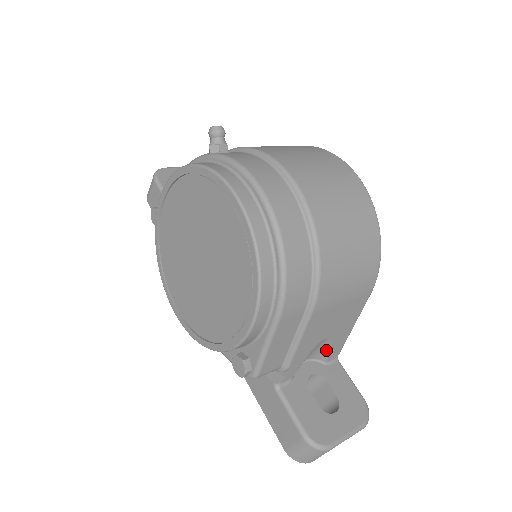
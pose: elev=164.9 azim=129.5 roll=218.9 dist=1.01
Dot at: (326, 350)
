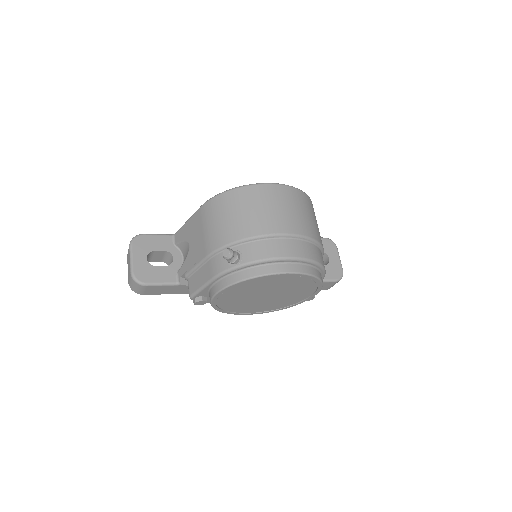
Dot at: occluded
